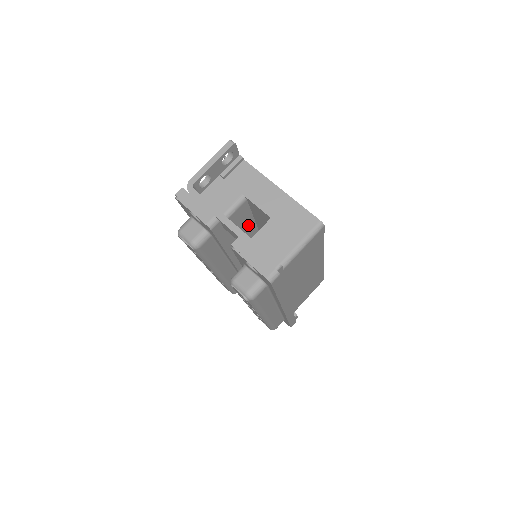
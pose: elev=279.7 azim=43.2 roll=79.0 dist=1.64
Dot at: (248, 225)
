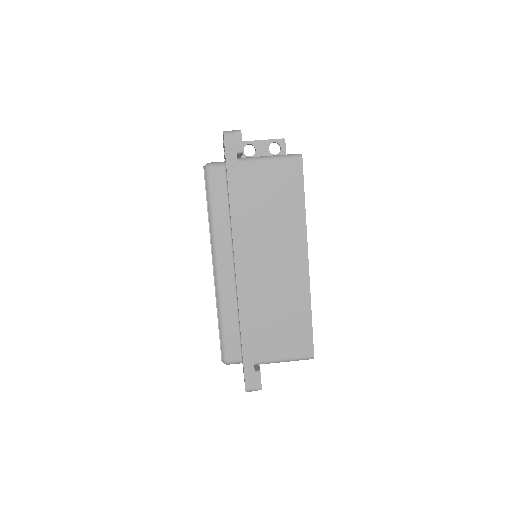
Dot at: occluded
